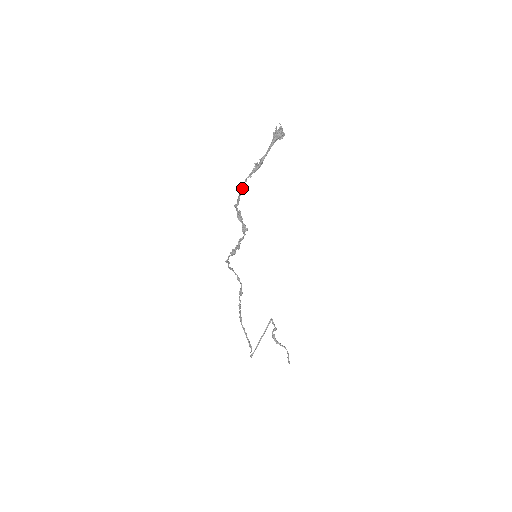
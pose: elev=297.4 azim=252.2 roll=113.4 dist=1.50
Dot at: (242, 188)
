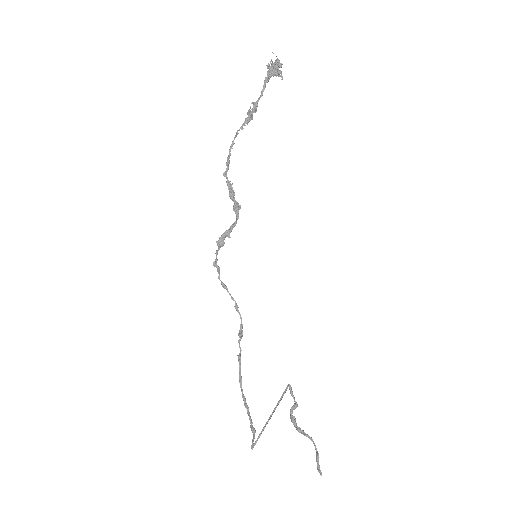
Dot at: (232, 145)
